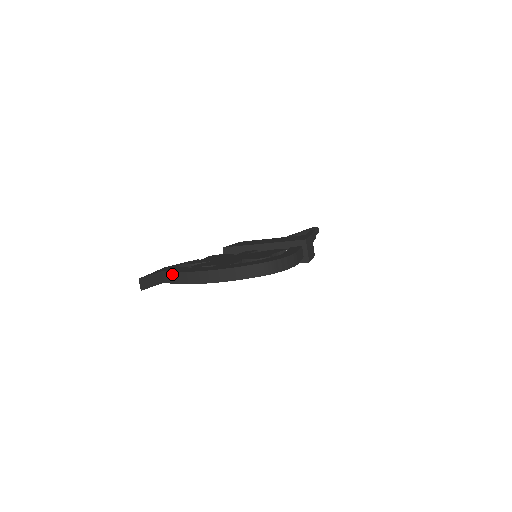
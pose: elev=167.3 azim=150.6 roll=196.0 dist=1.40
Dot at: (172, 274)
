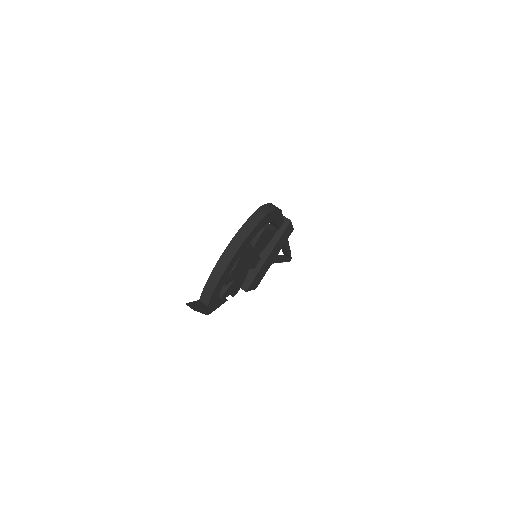
Dot at: (206, 286)
